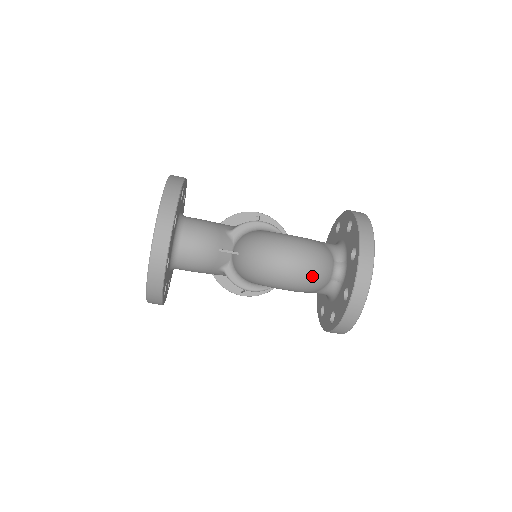
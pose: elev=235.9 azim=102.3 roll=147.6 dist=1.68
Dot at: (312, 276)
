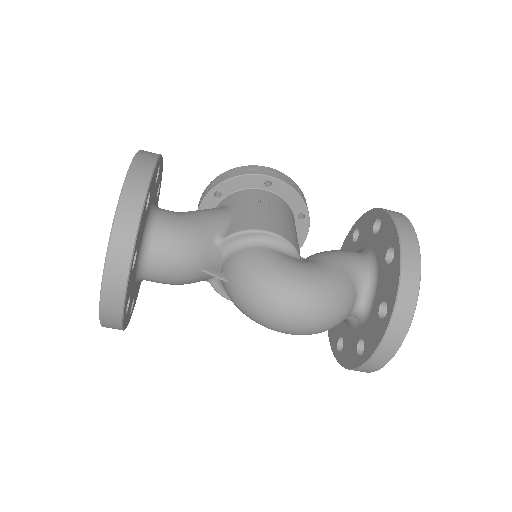
Dot at: (320, 330)
